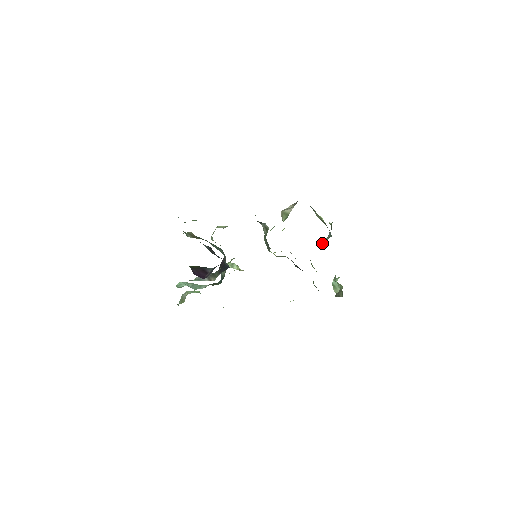
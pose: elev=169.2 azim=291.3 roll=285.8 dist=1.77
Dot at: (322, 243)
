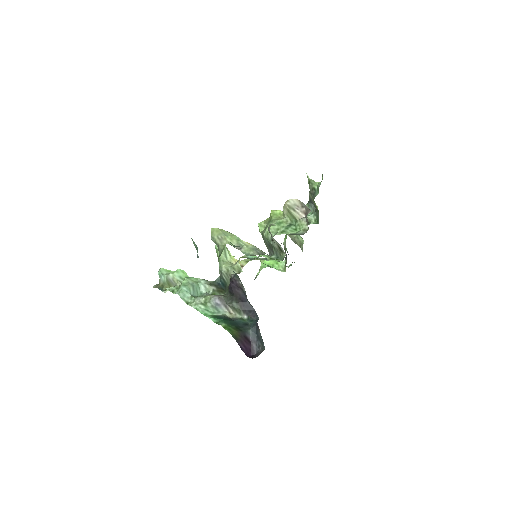
Dot at: occluded
